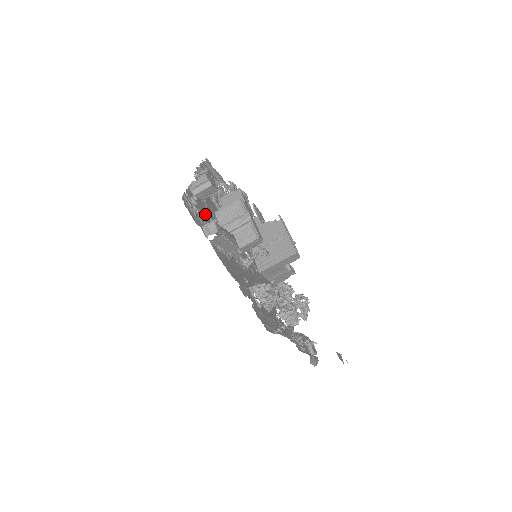
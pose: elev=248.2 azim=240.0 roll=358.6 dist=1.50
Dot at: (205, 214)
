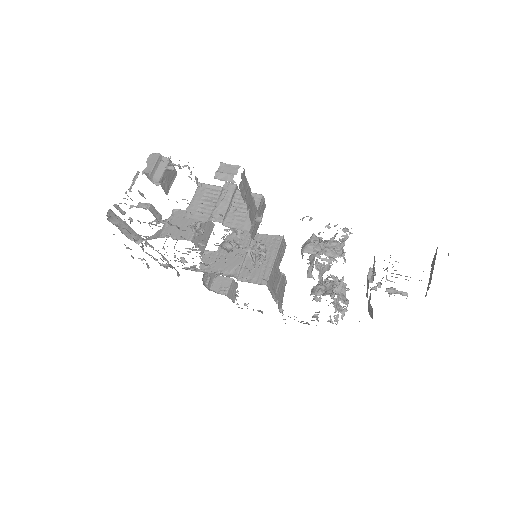
Dot at: occluded
